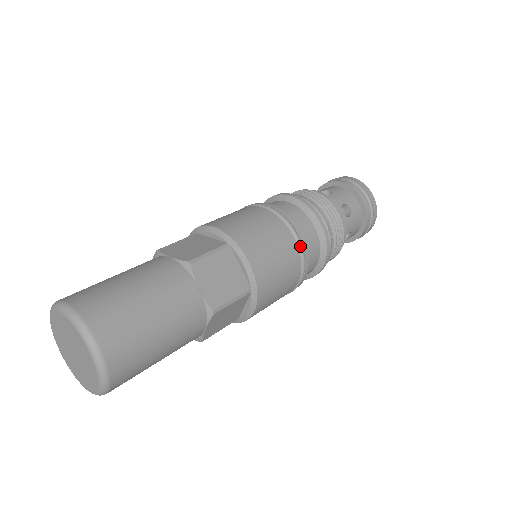
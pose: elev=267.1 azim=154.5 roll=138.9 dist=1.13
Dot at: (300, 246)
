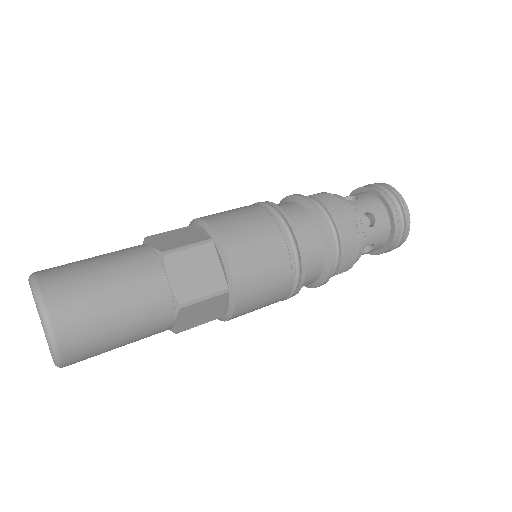
Dot at: (295, 251)
